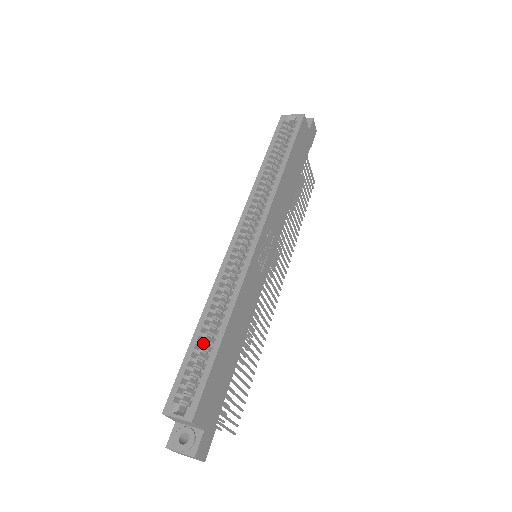
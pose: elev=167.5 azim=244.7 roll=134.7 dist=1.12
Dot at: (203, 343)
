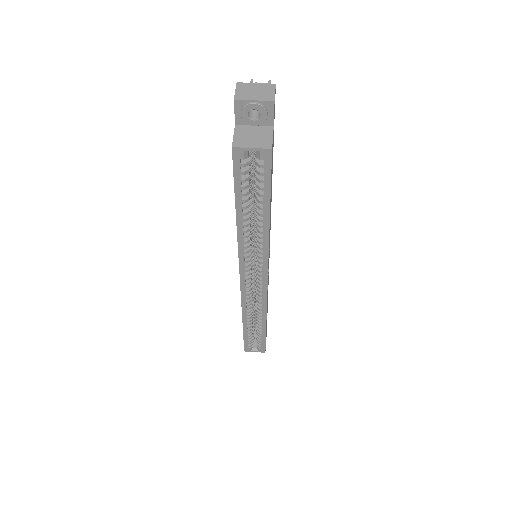
Dot at: (252, 329)
